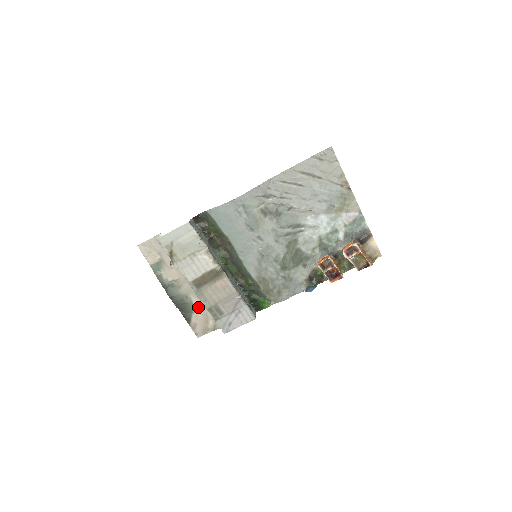
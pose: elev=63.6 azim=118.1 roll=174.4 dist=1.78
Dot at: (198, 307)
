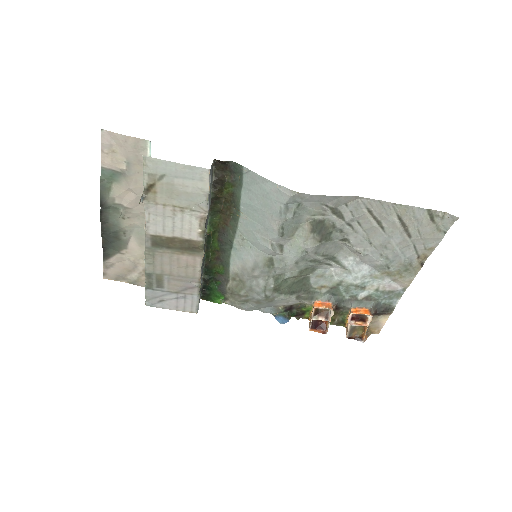
Dot at: (131, 251)
